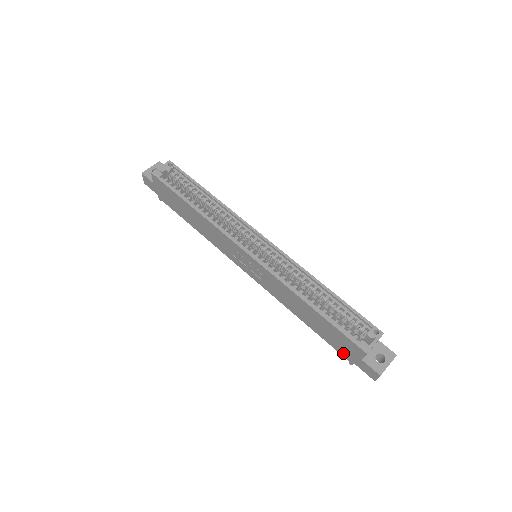
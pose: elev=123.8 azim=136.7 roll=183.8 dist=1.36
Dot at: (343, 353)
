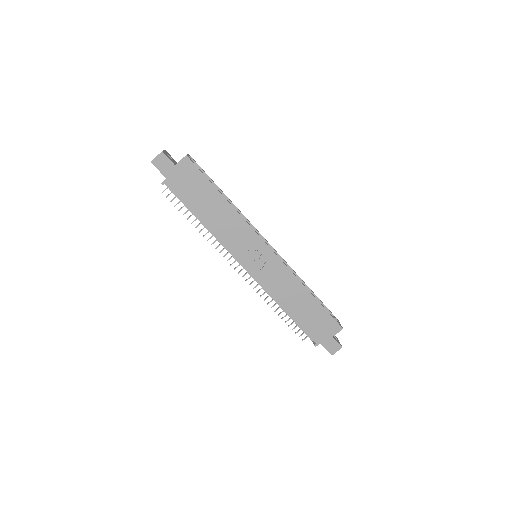
Dot at: (315, 336)
